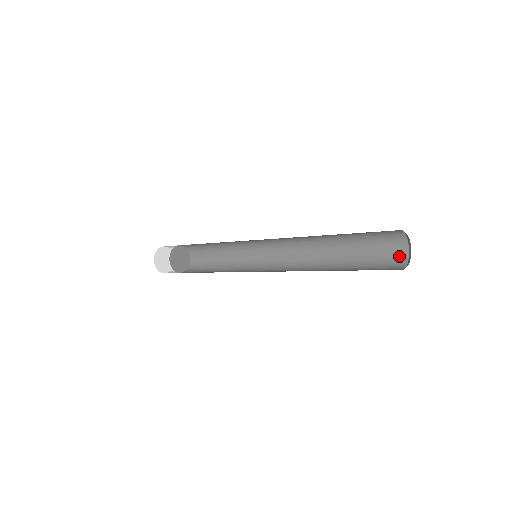
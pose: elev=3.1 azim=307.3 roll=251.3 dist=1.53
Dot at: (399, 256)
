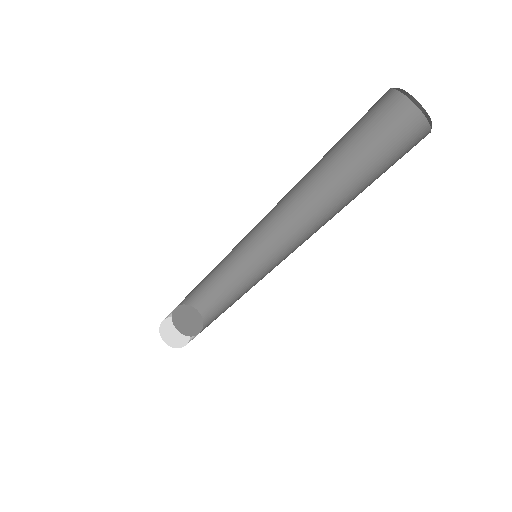
Dot at: occluded
